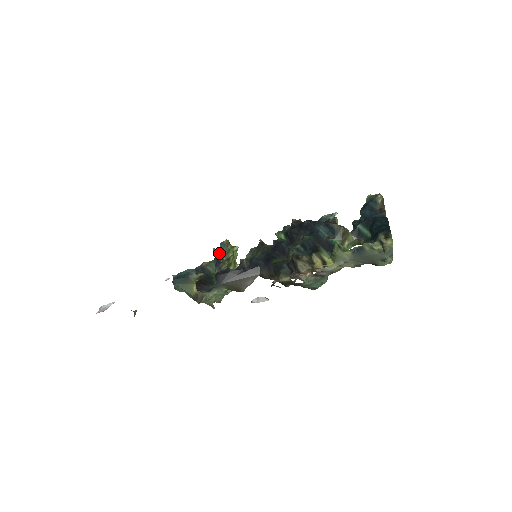
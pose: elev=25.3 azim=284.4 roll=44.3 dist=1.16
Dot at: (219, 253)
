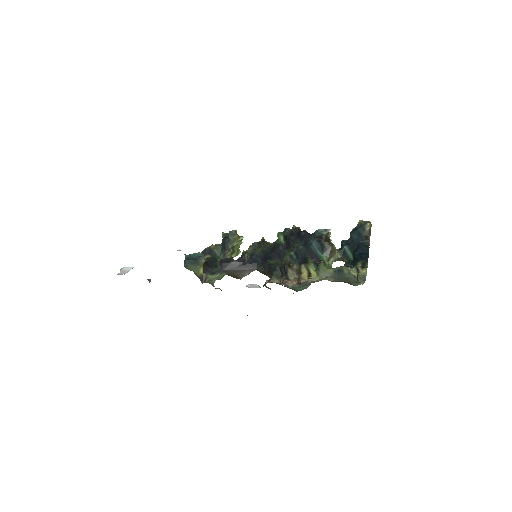
Dot at: (226, 239)
